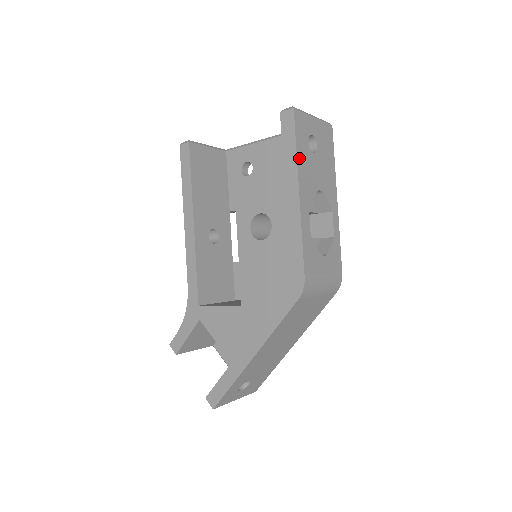
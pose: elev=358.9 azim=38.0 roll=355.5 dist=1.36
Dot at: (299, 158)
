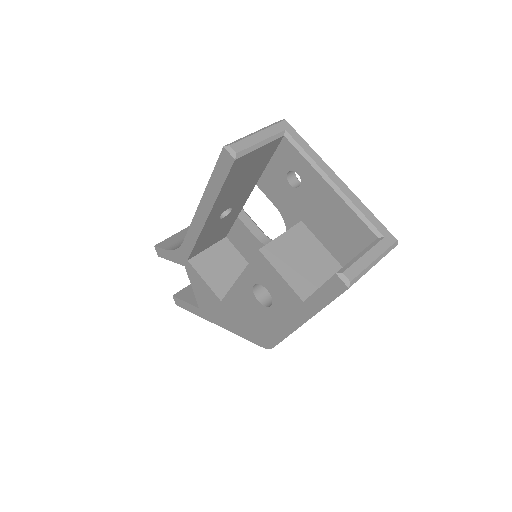
Dot at: (324, 307)
